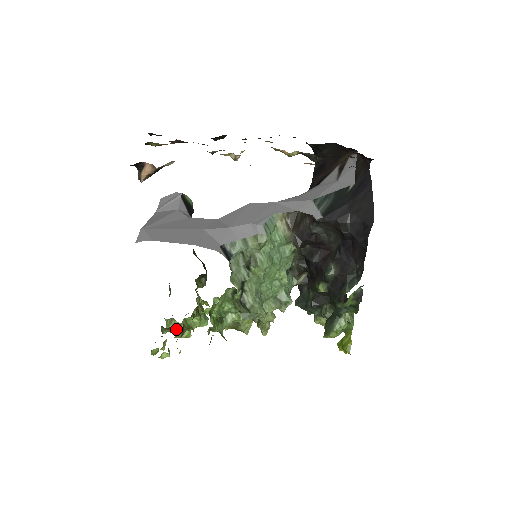
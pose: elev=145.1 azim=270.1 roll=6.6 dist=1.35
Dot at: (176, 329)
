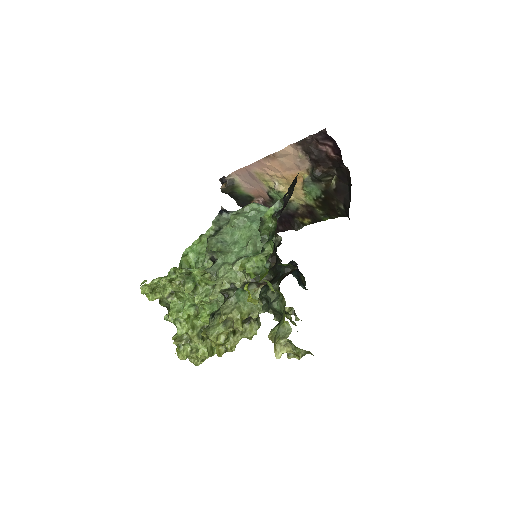
Dot at: occluded
